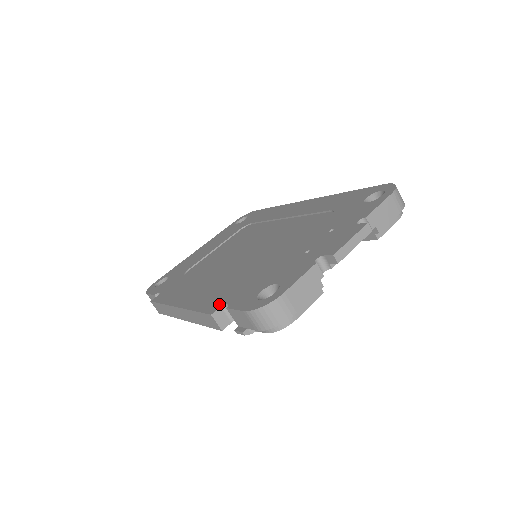
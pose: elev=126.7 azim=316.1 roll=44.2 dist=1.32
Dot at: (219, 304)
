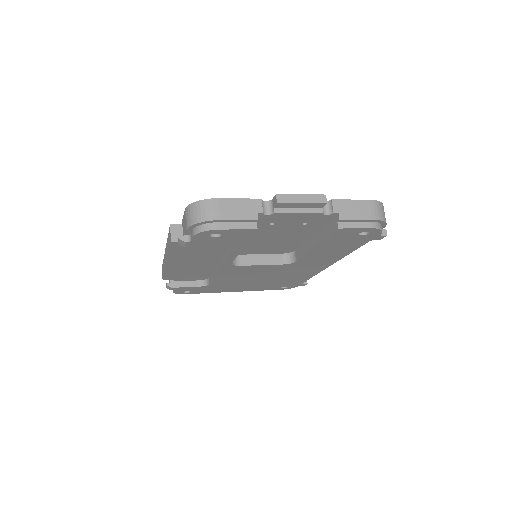
Dot at: occluded
